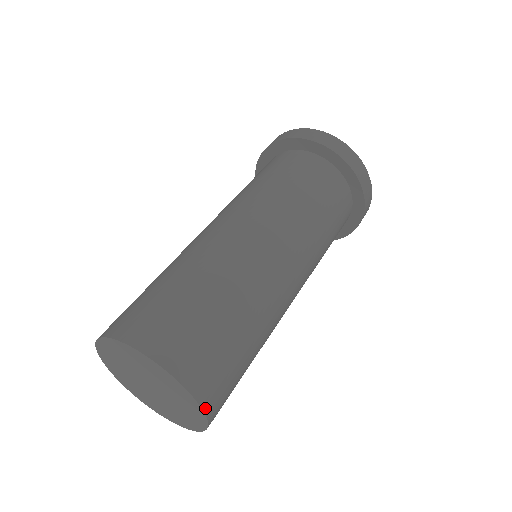
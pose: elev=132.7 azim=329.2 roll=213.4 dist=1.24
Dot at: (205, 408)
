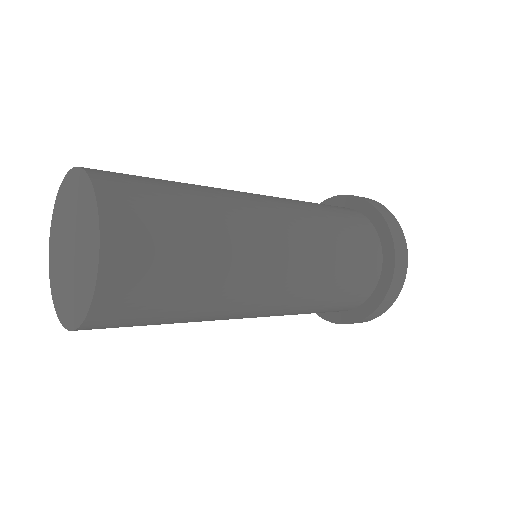
Dot at: (91, 175)
